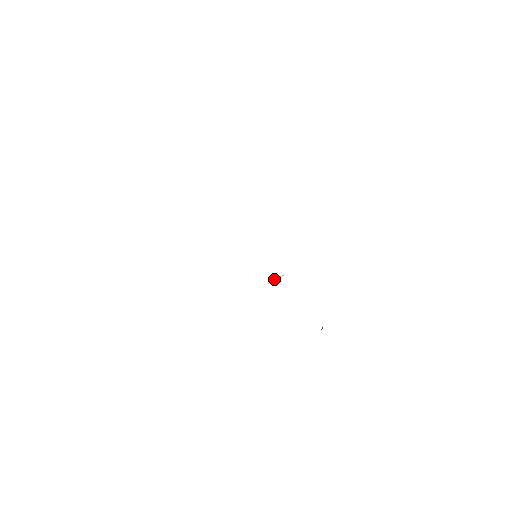
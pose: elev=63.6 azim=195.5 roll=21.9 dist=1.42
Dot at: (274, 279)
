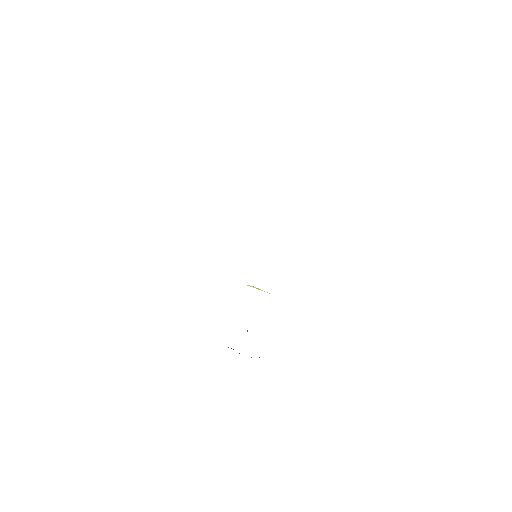
Dot at: occluded
